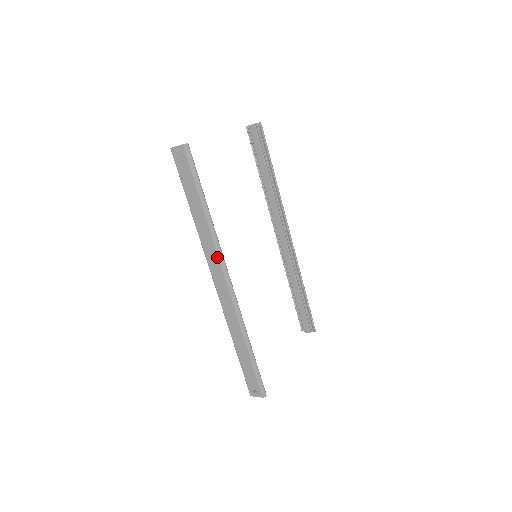
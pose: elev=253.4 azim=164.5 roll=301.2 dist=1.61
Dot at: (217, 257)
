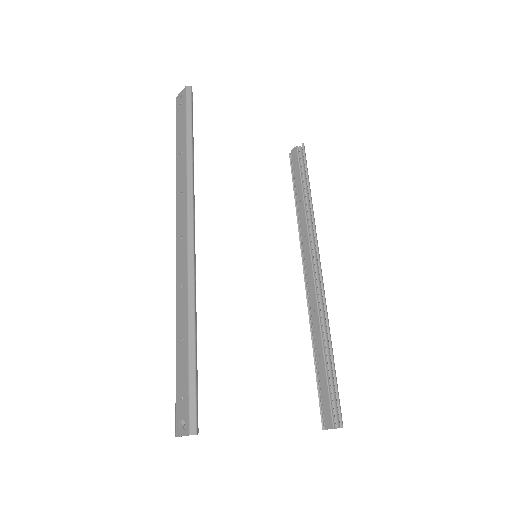
Dot at: (185, 200)
